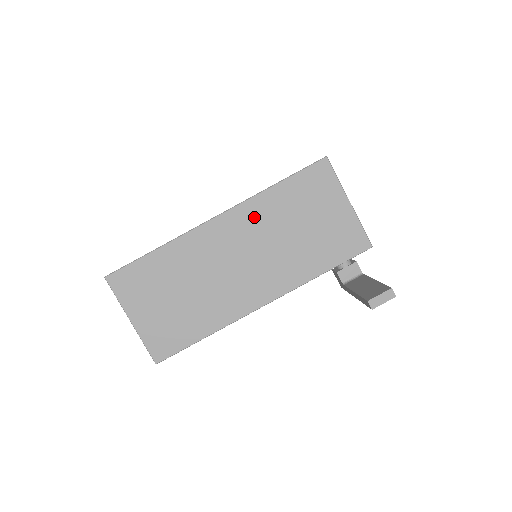
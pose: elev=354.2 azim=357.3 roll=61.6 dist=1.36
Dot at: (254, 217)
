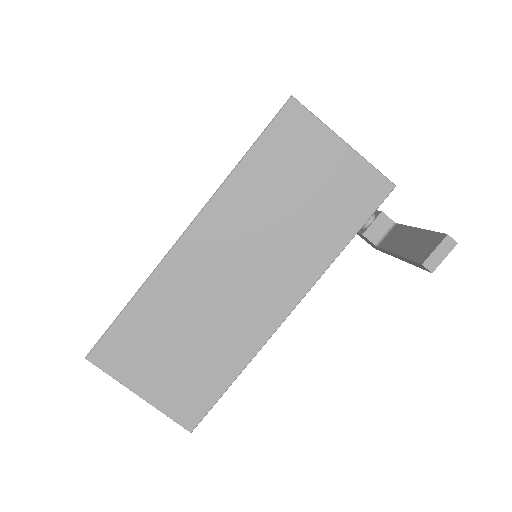
Dot at: (233, 211)
